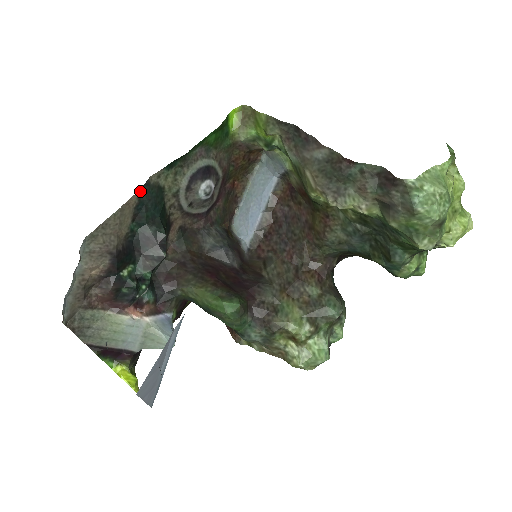
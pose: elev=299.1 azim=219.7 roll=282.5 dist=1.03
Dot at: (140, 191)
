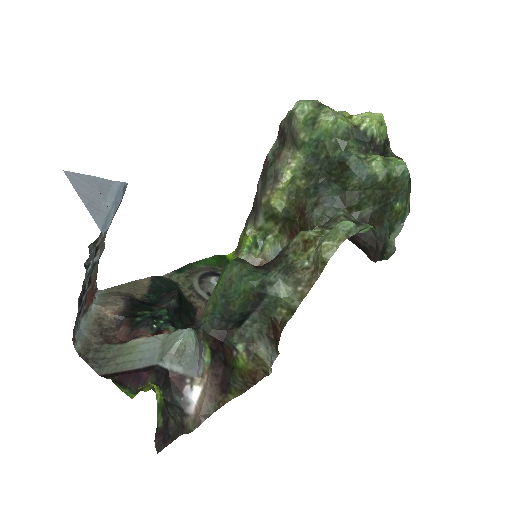
Dot at: (152, 278)
